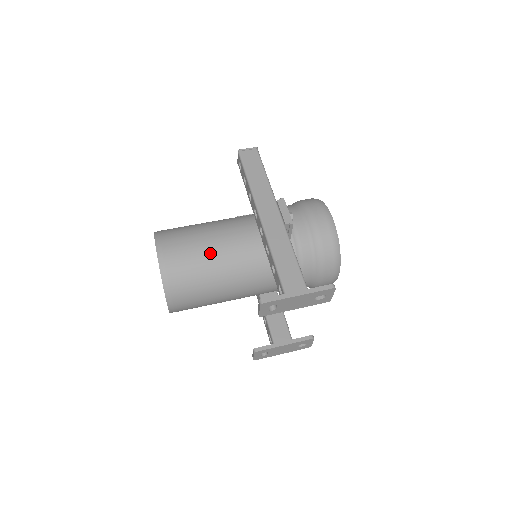
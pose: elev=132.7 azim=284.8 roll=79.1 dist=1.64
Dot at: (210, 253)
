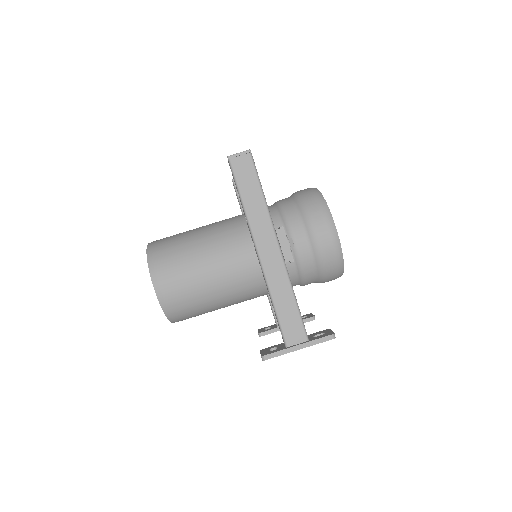
Dot at: (208, 283)
